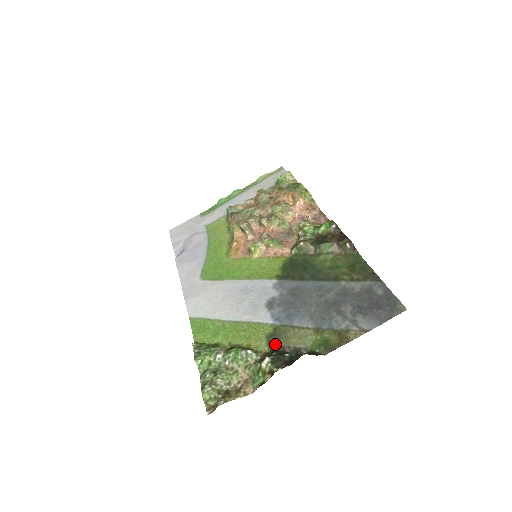
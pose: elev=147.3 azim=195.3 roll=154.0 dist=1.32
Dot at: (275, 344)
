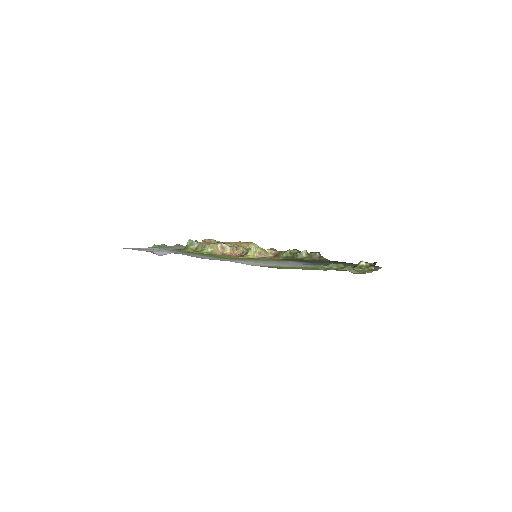
Dot at: (344, 270)
